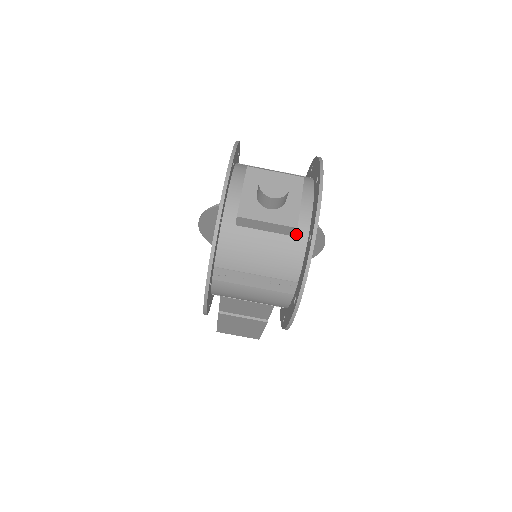
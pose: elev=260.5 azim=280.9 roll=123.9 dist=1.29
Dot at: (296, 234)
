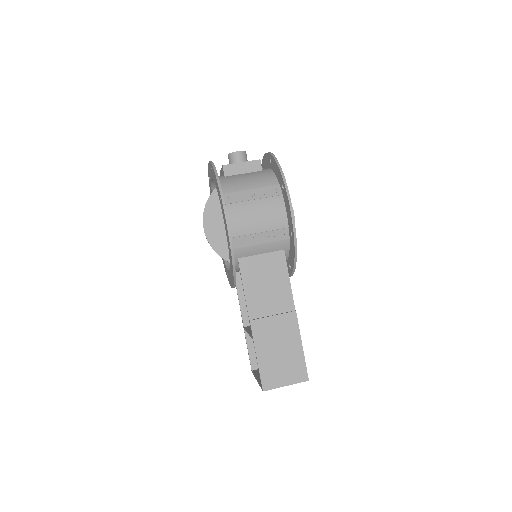
Dot at: (263, 170)
